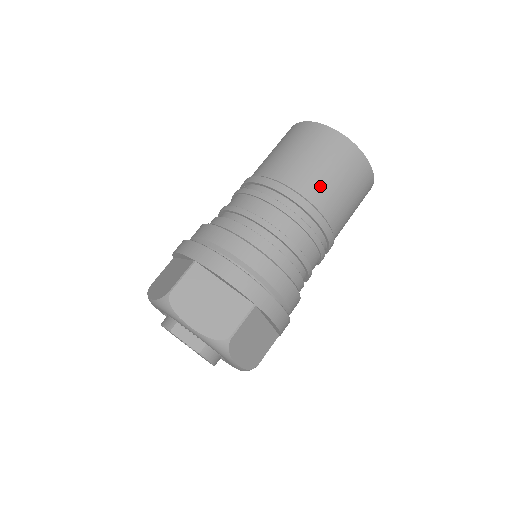
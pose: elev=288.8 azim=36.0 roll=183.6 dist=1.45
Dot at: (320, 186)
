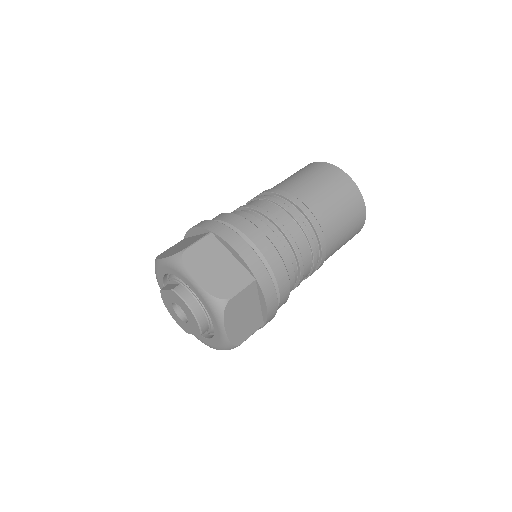
Dot at: (288, 182)
